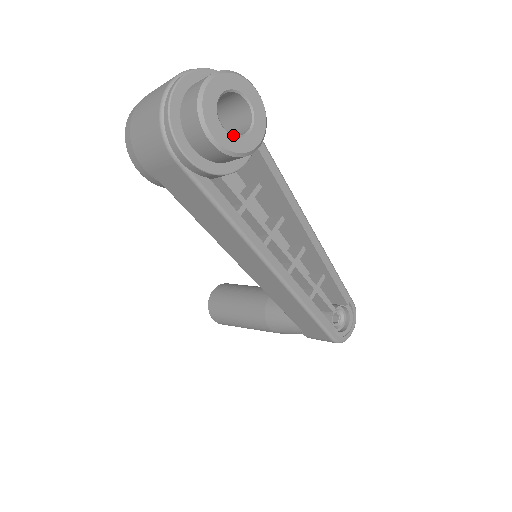
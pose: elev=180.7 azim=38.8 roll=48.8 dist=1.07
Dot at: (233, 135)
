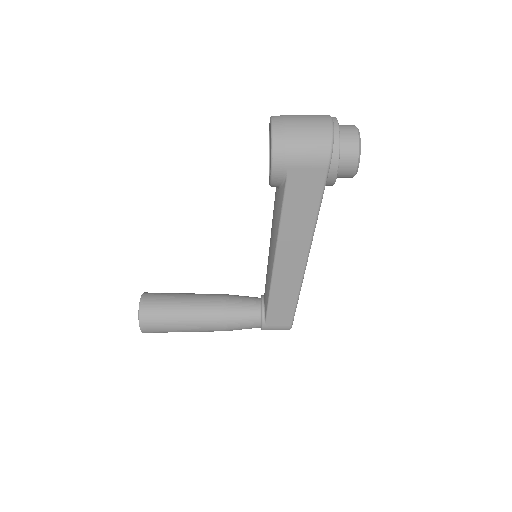
Dot at: occluded
